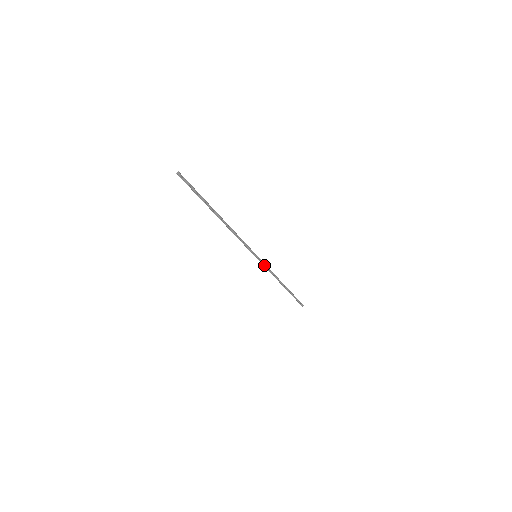
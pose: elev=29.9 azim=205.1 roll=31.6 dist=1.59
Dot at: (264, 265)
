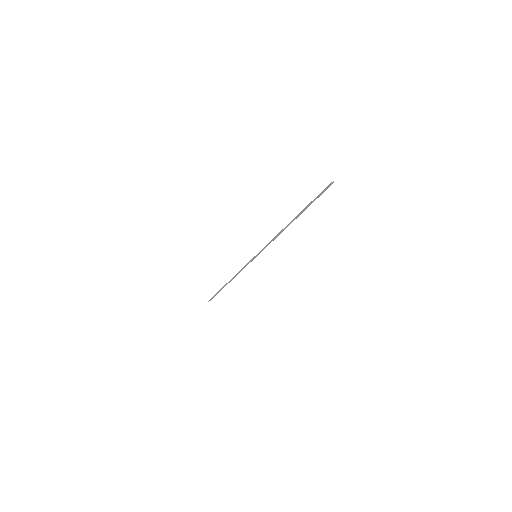
Dot at: (247, 264)
